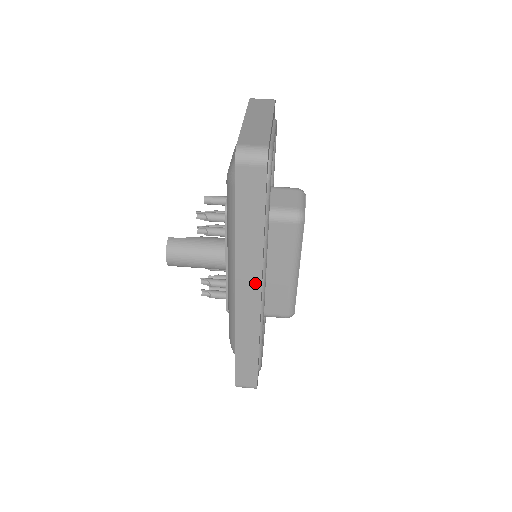
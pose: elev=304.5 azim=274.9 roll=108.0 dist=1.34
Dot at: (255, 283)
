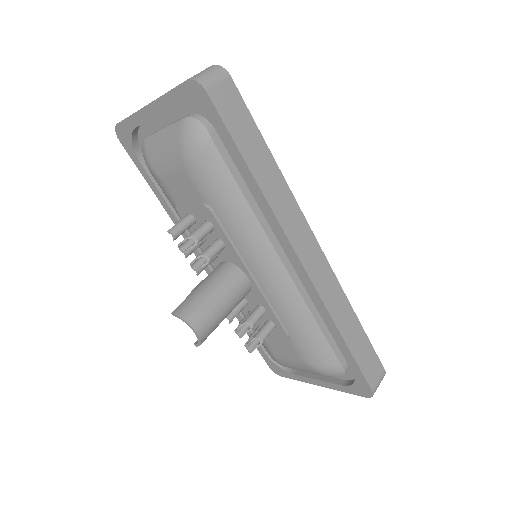
Dot at: (304, 230)
